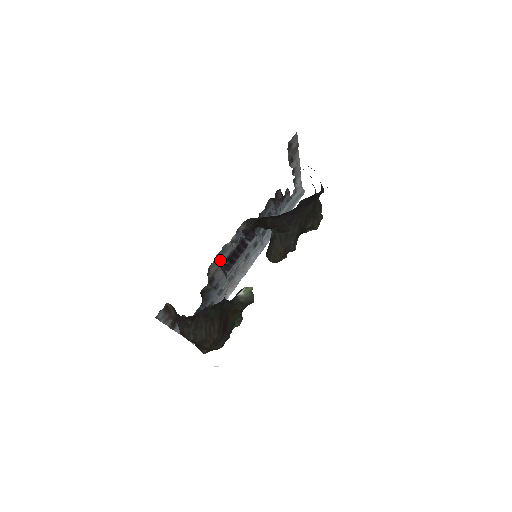
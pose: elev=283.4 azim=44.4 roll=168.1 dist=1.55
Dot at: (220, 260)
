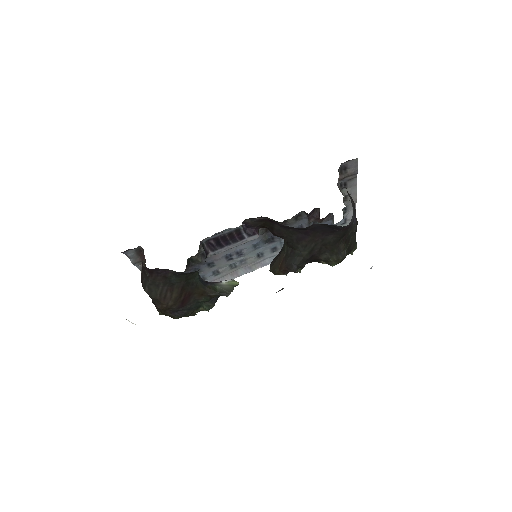
Dot at: occluded
